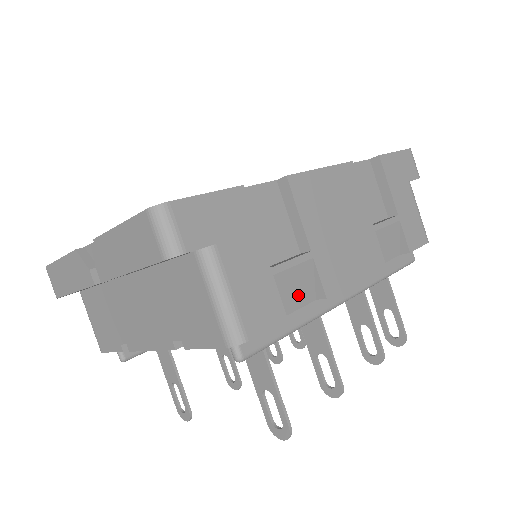
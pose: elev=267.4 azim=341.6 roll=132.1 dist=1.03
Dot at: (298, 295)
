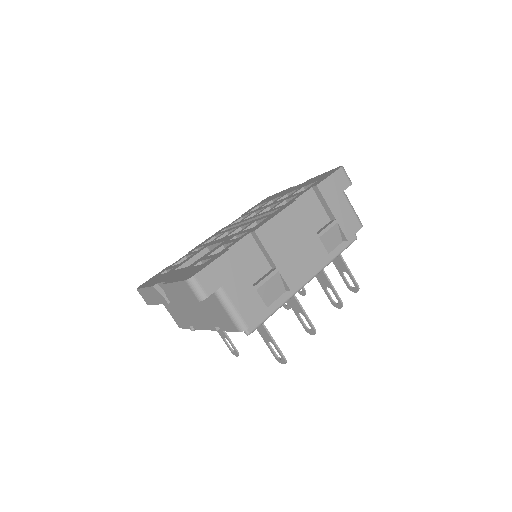
Dot at: (274, 293)
